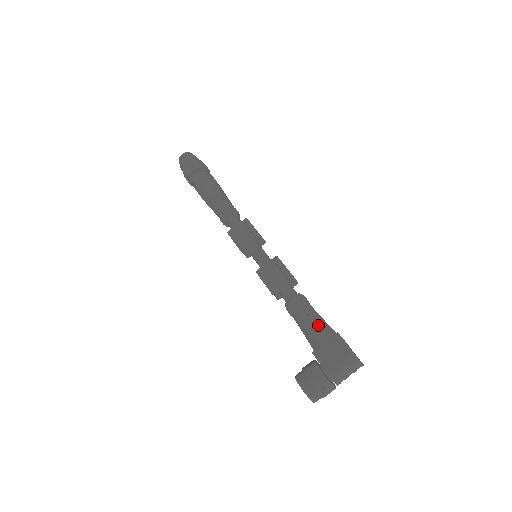
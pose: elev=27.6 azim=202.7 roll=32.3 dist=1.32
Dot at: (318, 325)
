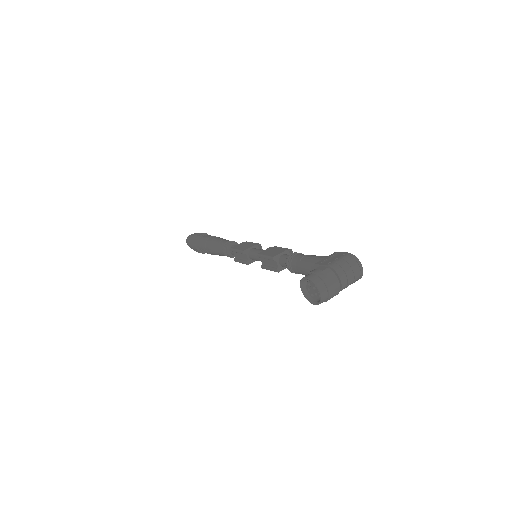
Dot at: occluded
